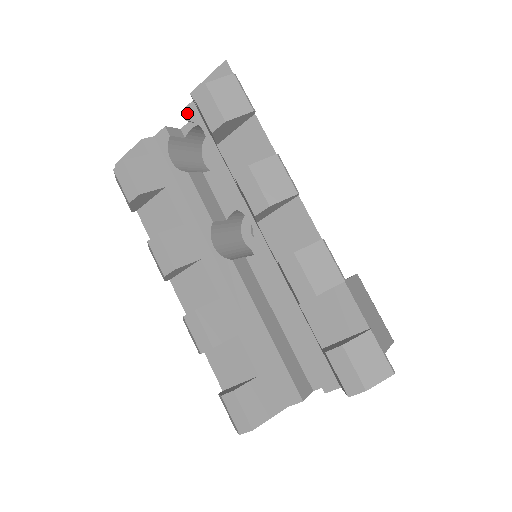
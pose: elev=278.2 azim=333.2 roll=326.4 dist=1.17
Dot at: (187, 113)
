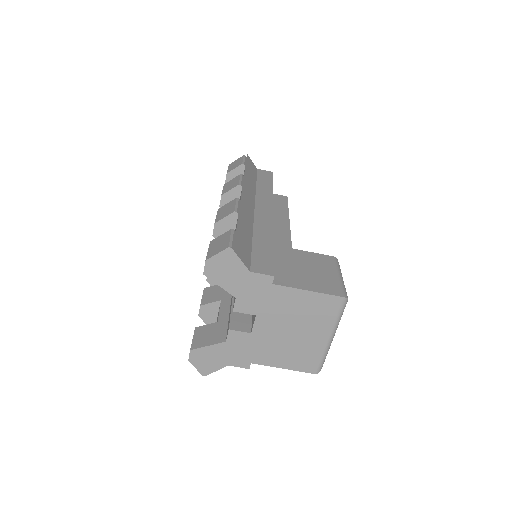
Dot at: occluded
